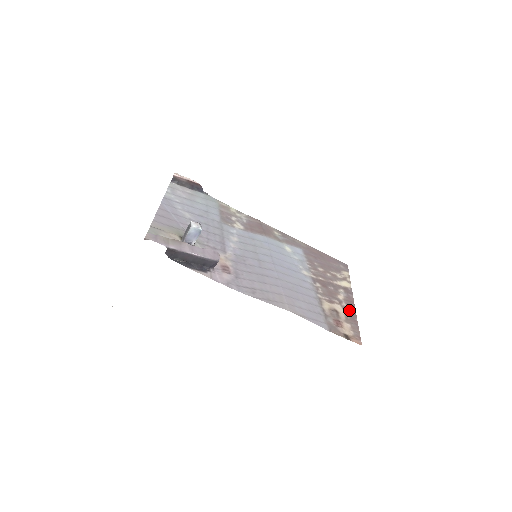
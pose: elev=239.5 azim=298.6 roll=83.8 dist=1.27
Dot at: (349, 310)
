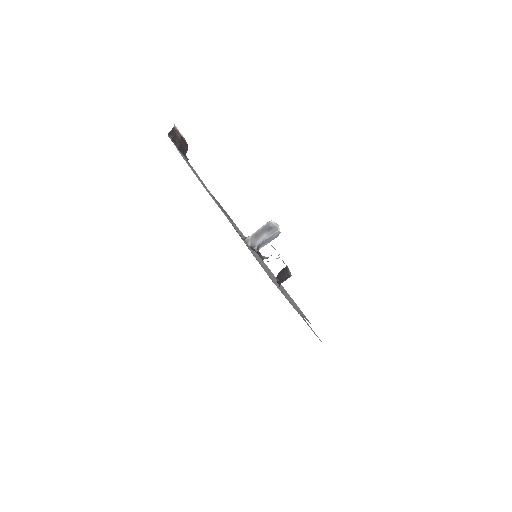
Dot at: occluded
